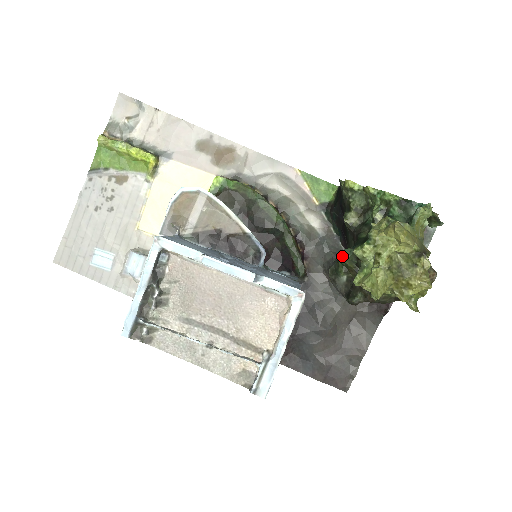
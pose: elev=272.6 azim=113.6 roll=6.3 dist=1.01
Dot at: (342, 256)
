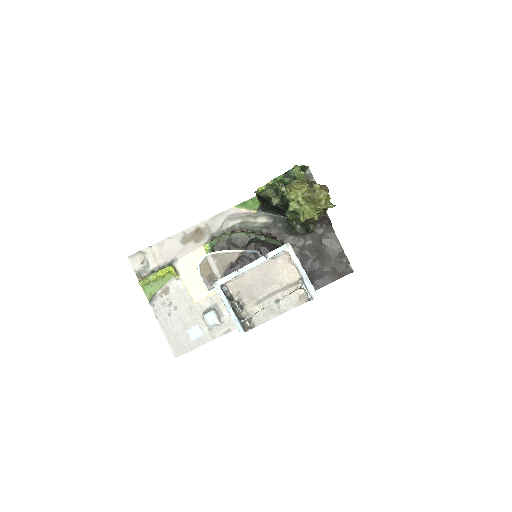
Dot at: (288, 219)
